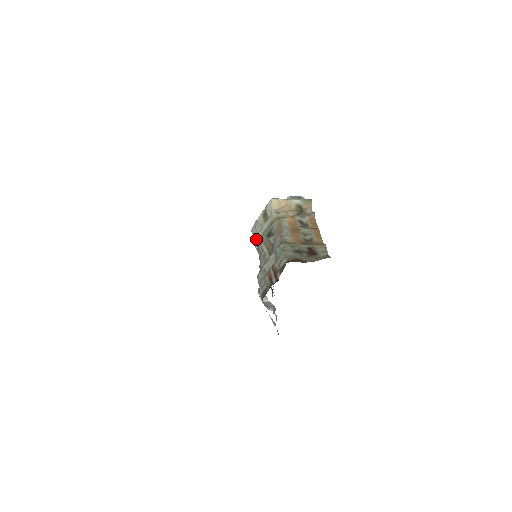
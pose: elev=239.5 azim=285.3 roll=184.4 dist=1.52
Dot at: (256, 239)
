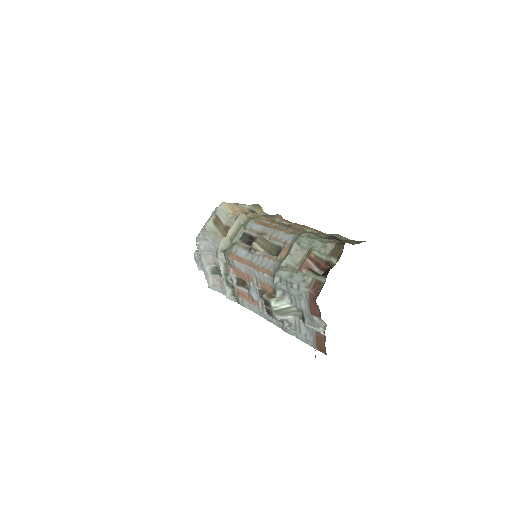
Dot at: (221, 246)
